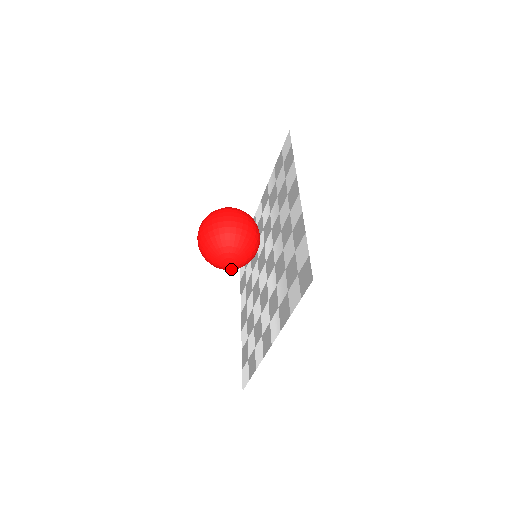
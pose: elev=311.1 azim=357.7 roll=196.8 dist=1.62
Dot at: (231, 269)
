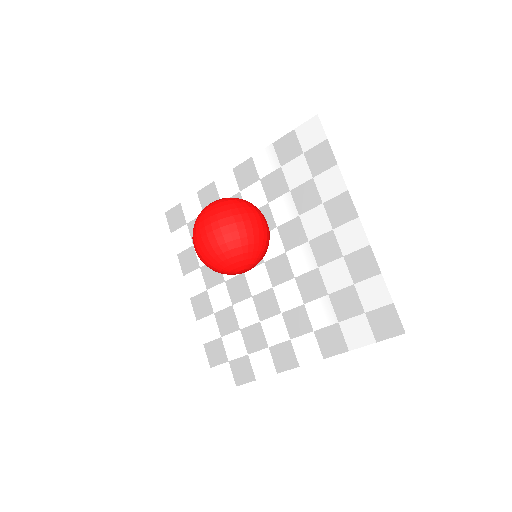
Dot at: occluded
